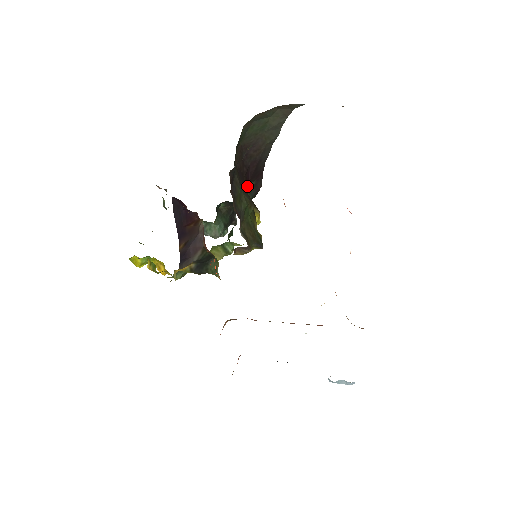
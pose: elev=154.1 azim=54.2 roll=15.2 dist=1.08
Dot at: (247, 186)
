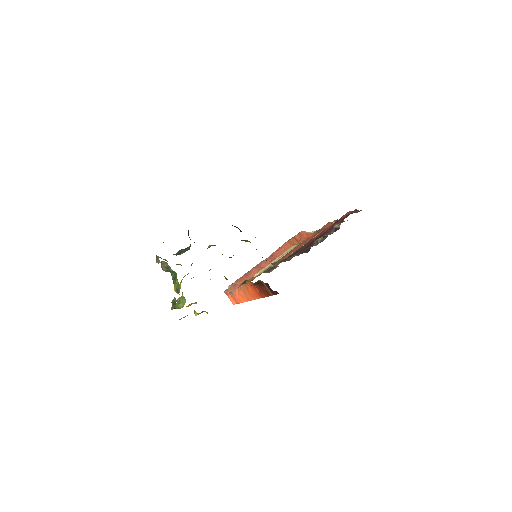
Dot at: occluded
